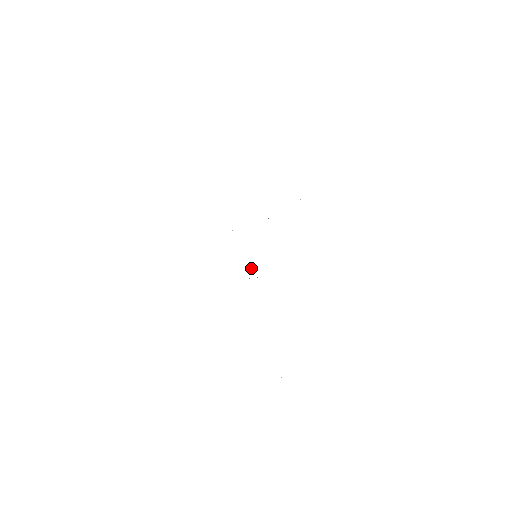
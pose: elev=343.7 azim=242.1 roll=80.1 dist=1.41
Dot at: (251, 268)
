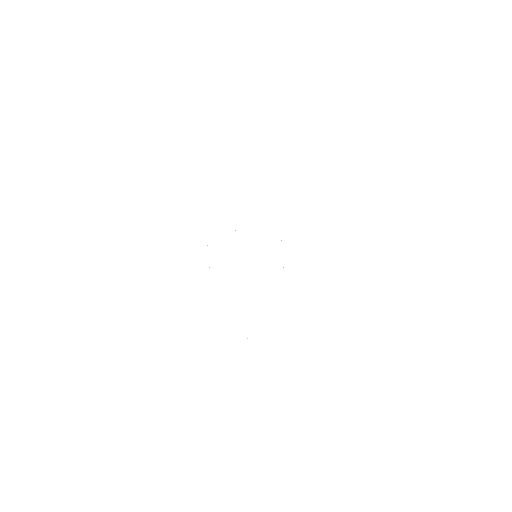
Dot at: occluded
